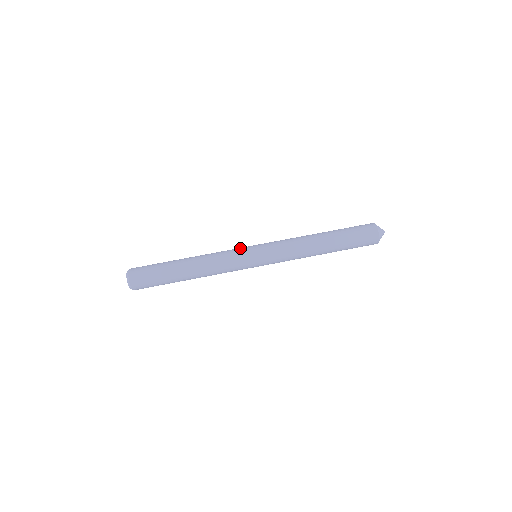
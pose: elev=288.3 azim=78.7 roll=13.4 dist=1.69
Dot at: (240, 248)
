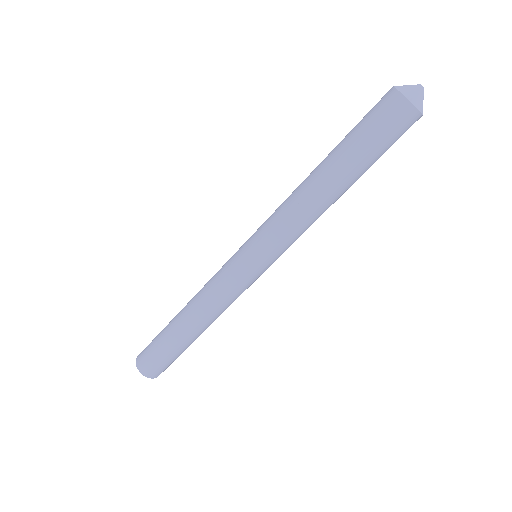
Dot at: (228, 265)
